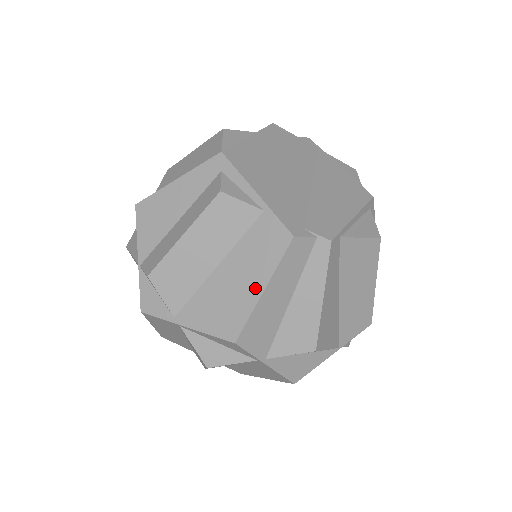
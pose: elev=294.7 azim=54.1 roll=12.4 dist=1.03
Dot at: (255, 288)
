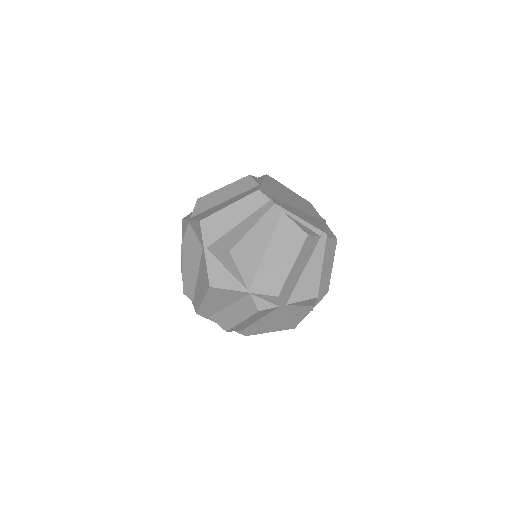
Dot at: (228, 205)
